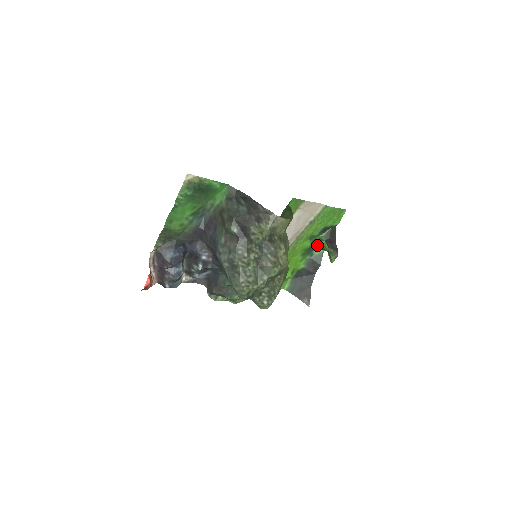
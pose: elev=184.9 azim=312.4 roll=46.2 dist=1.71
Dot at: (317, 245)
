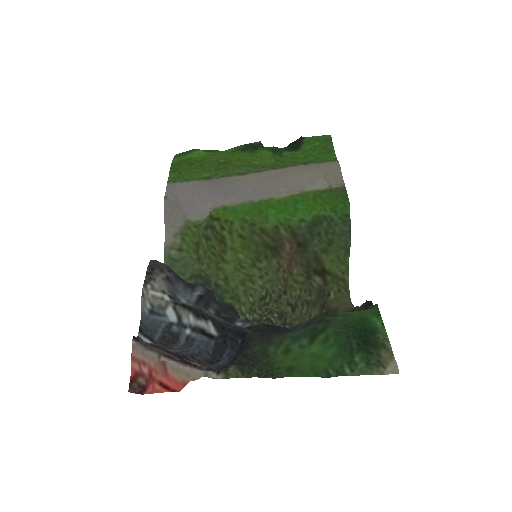
Dot at: (266, 147)
